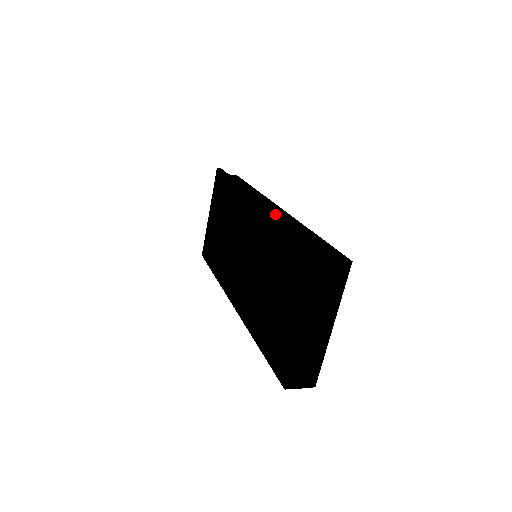
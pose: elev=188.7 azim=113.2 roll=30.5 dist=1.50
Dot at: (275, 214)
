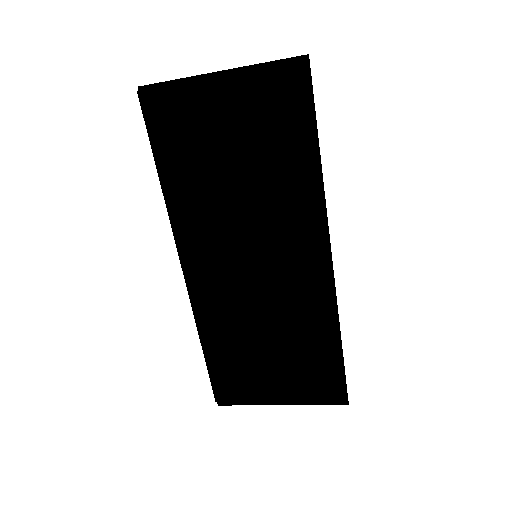
Dot at: occluded
